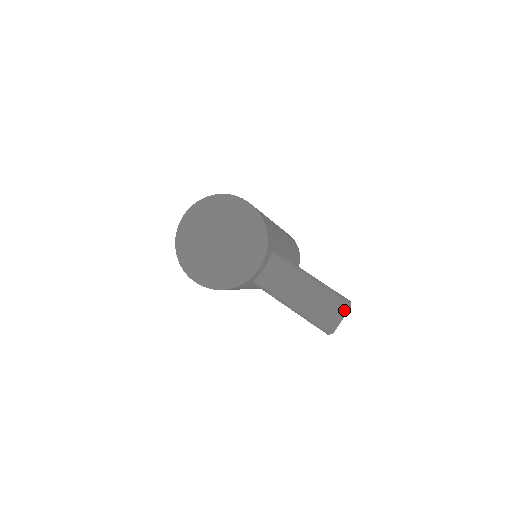
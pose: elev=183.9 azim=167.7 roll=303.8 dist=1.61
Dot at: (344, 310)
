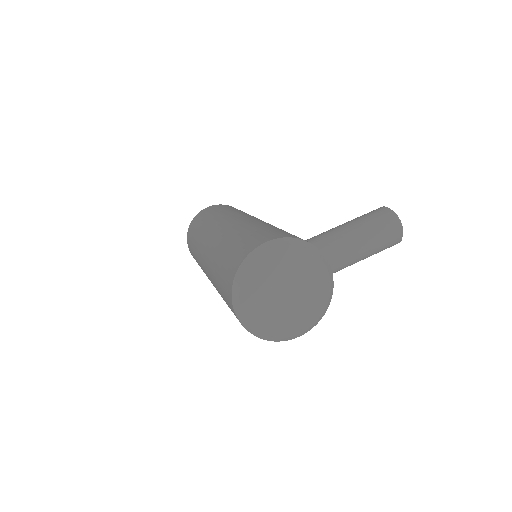
Dot at: (397, 218)
